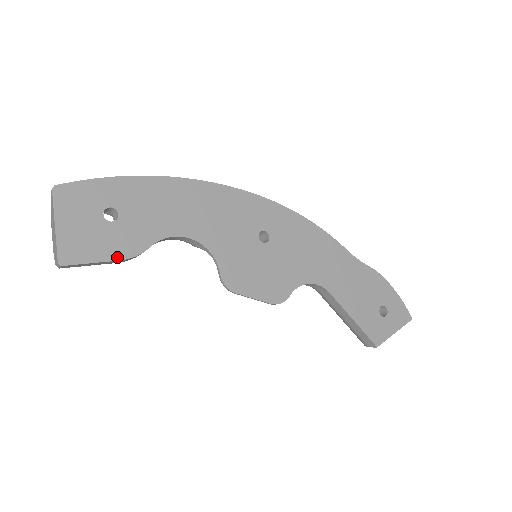
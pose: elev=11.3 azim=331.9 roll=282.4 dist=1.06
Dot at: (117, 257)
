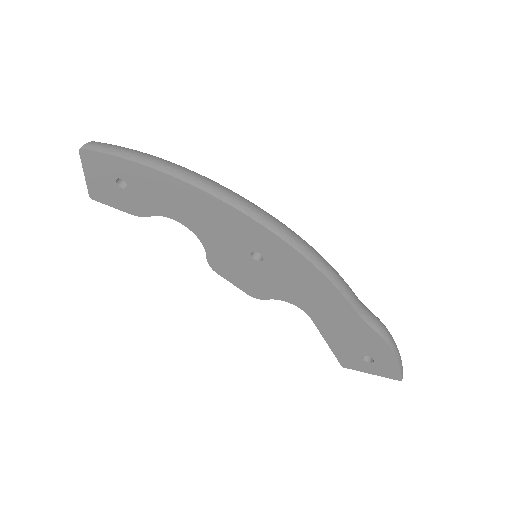
Dot at: (127, 211)
